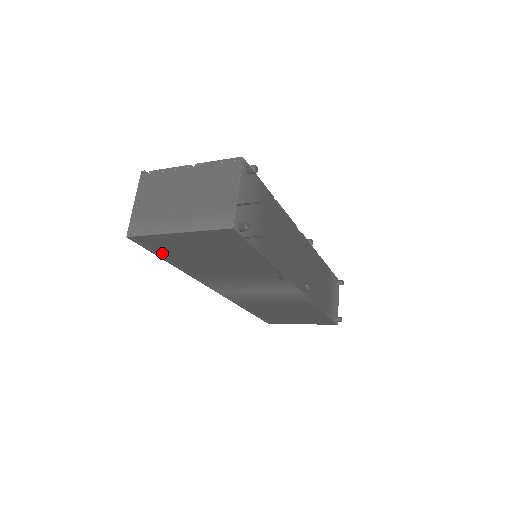
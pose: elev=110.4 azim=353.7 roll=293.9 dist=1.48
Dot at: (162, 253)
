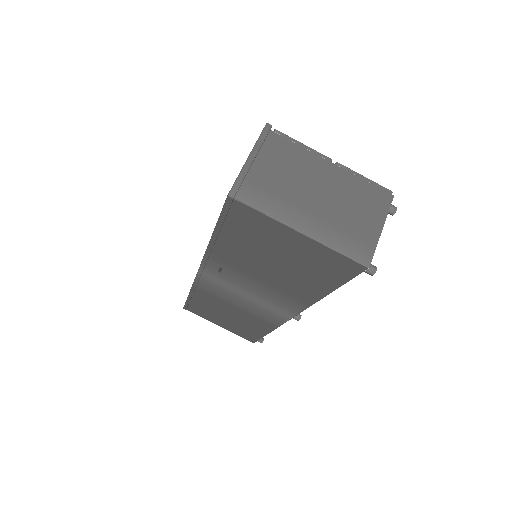
Dot at: (229, 226)
